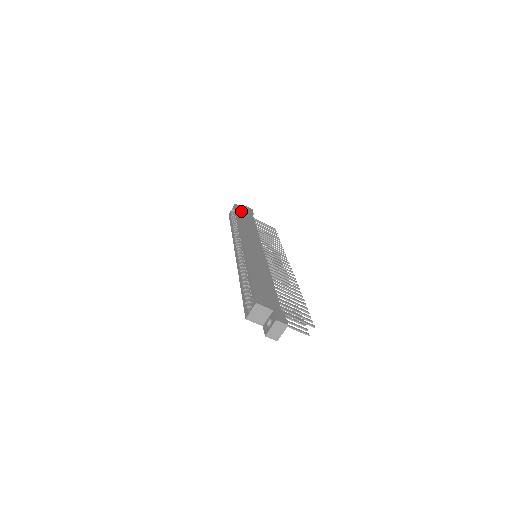
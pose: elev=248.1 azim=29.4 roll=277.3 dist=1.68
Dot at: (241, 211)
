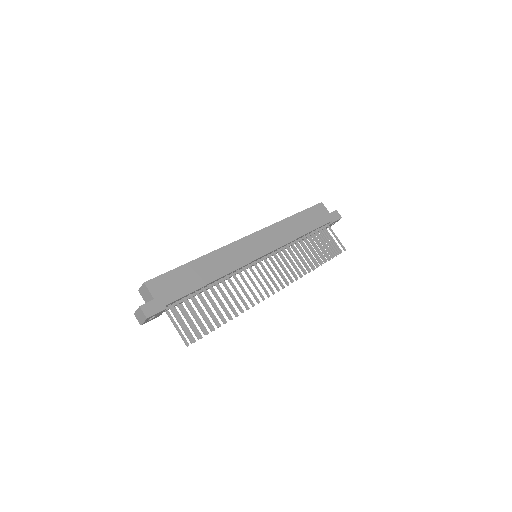
Dot at: (315, 211)
